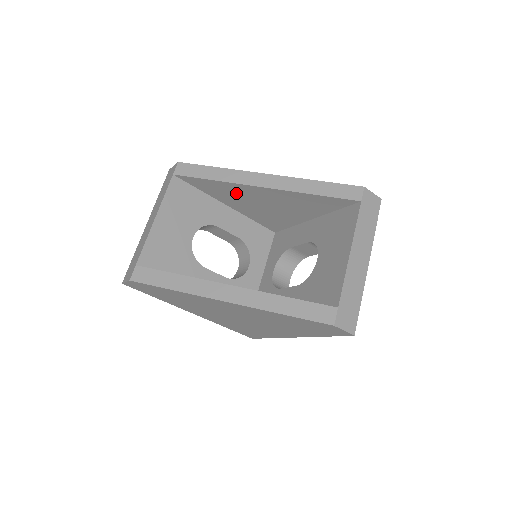
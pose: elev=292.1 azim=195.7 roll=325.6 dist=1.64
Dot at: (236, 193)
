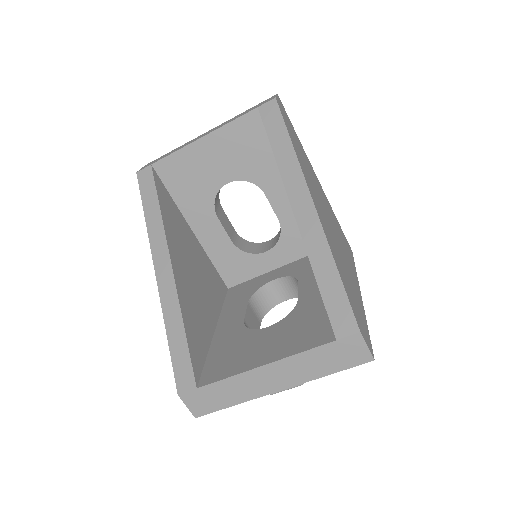
Dot at: occluded
